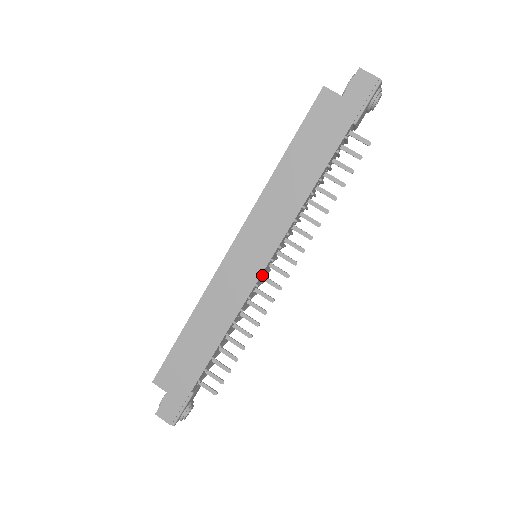
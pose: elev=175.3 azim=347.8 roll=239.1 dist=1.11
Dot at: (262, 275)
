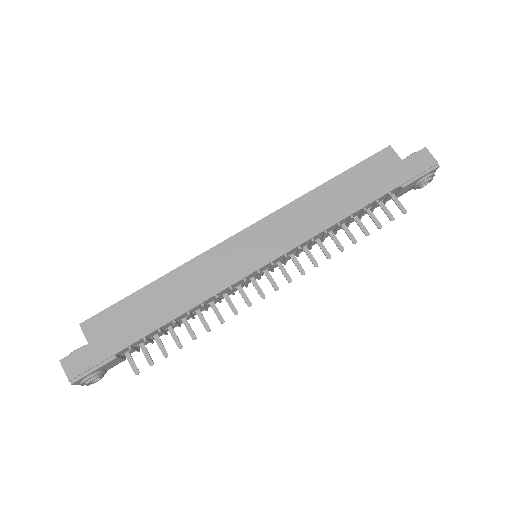
Dot at: (254, 275)
